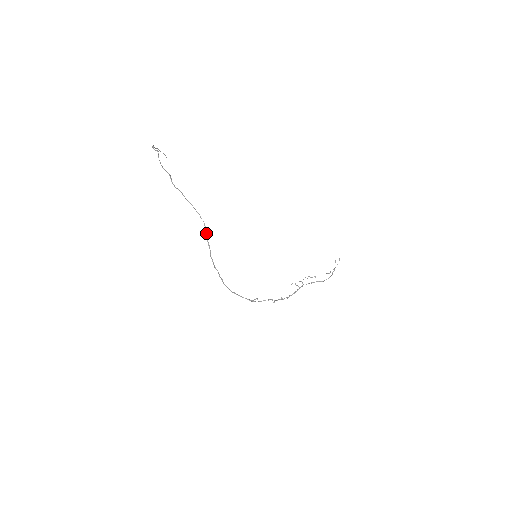
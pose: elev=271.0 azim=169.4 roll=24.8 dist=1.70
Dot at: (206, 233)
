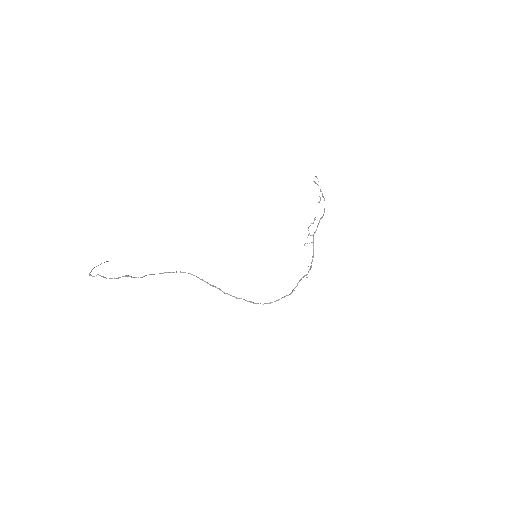
Dot at: occluded
